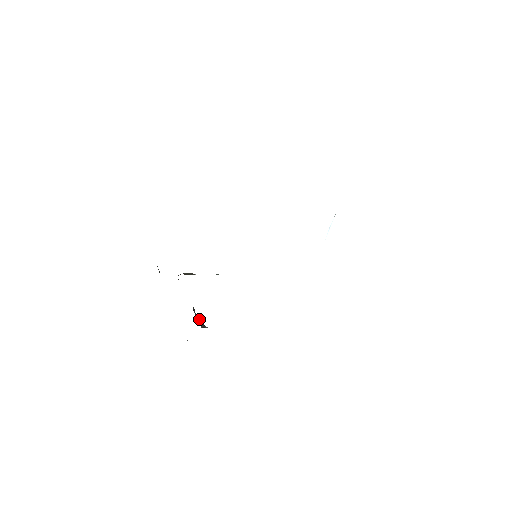
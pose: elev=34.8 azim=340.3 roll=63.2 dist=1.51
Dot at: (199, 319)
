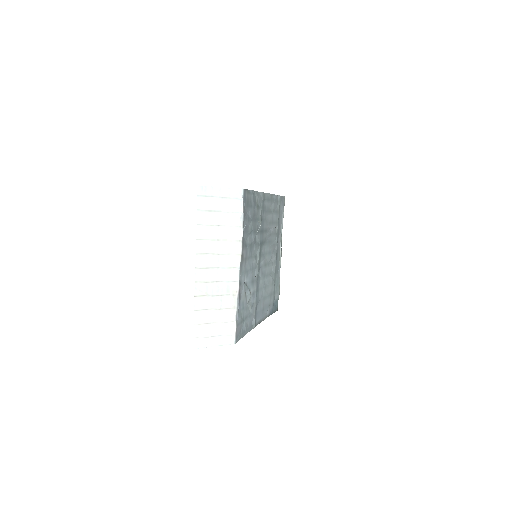
Dot at: occluded
